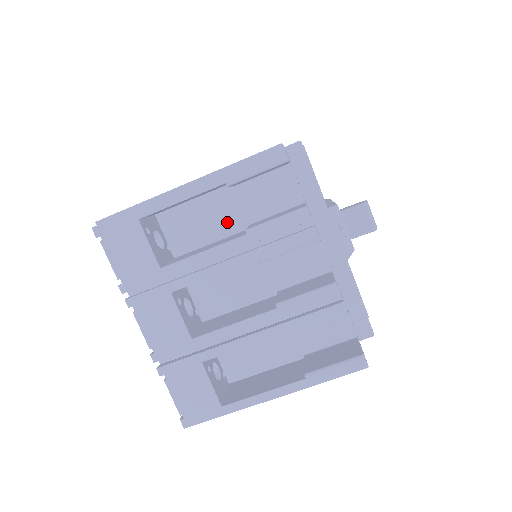
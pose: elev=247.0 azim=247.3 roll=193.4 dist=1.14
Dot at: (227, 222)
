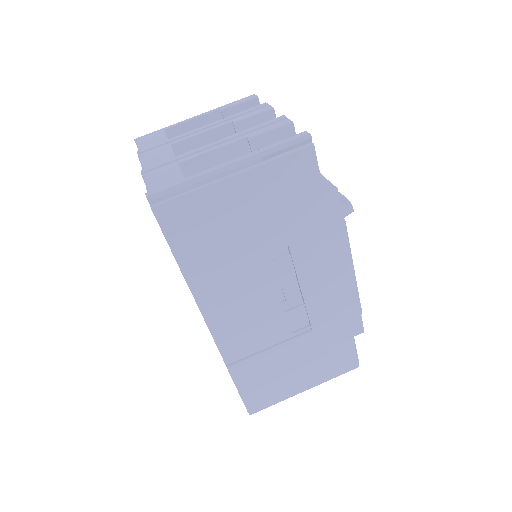
Dot at: occluded
